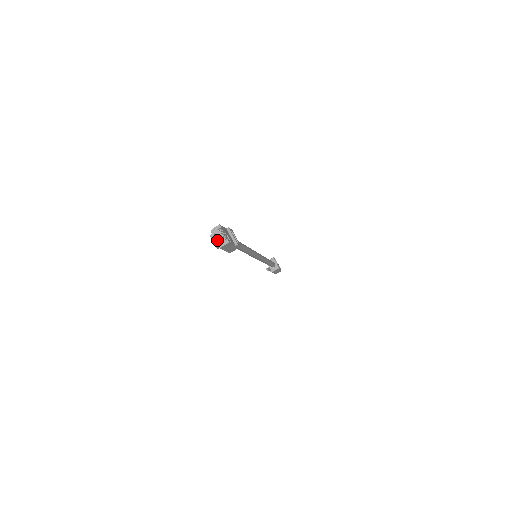
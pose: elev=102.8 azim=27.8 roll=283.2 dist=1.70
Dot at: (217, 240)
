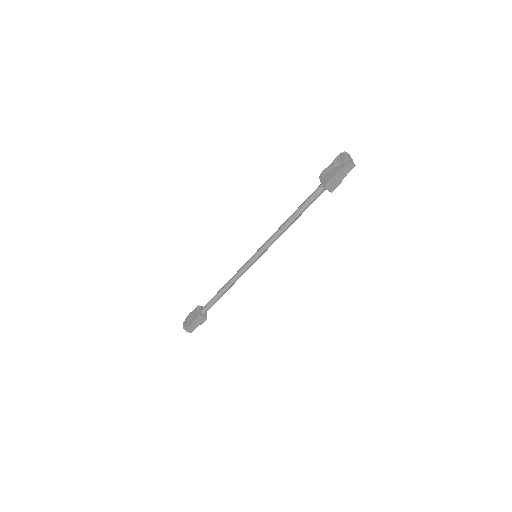
Dot at: (349, 157)
